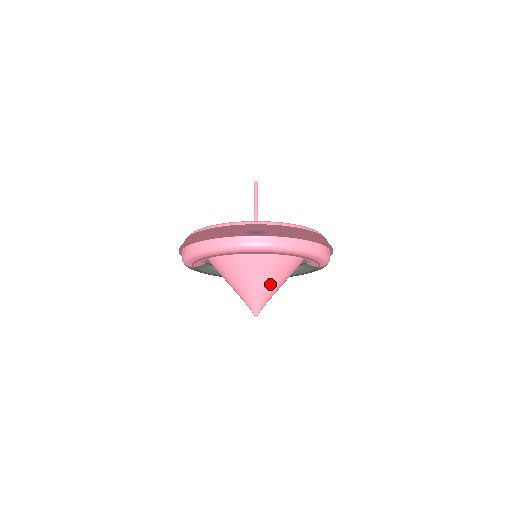
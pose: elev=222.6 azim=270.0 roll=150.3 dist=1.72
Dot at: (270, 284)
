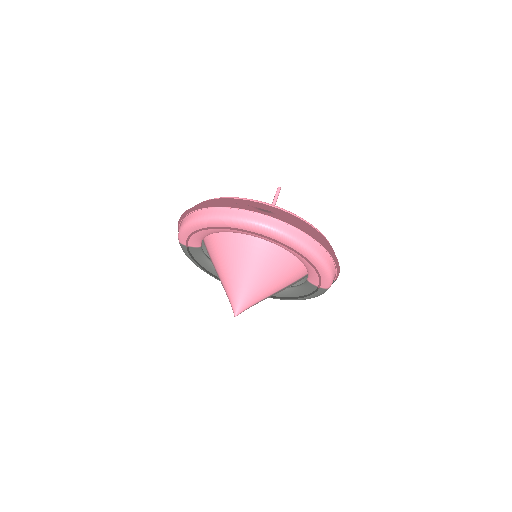
Dot at: (262, 283)
